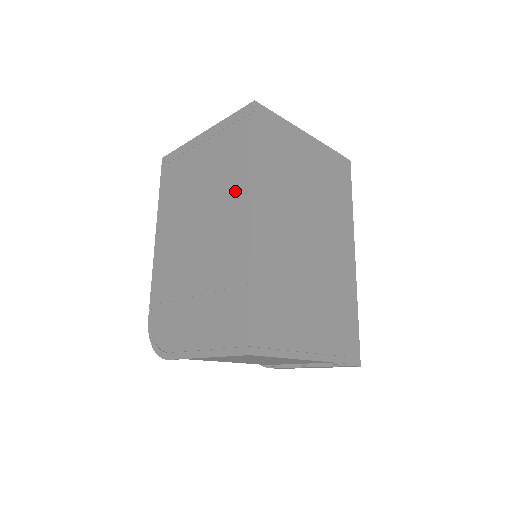
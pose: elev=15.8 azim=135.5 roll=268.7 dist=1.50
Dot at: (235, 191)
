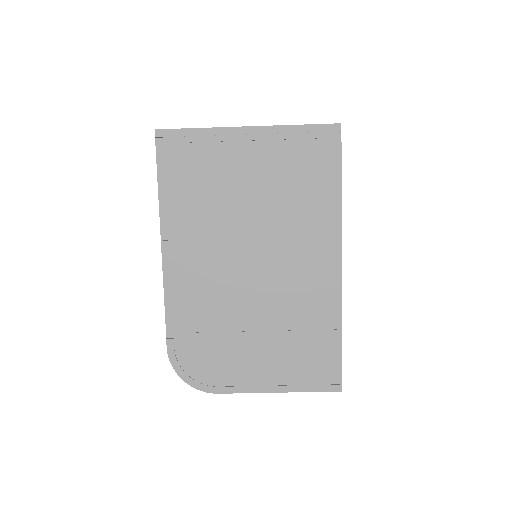
Dot at: (315, 227)
